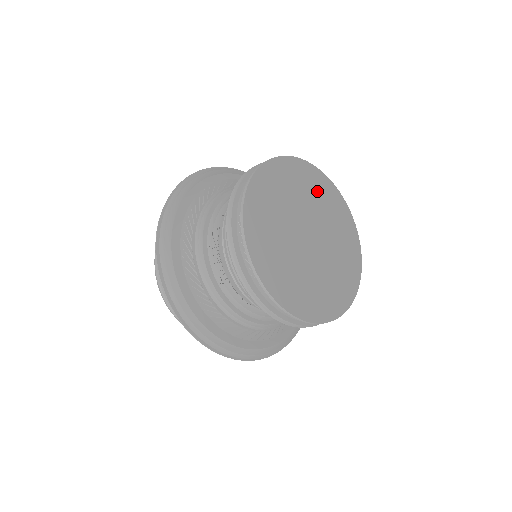
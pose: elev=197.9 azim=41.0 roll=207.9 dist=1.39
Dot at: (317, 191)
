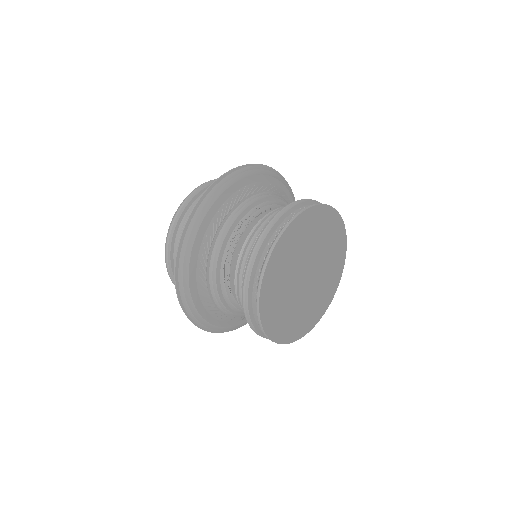
Dot at: (289, 253)
